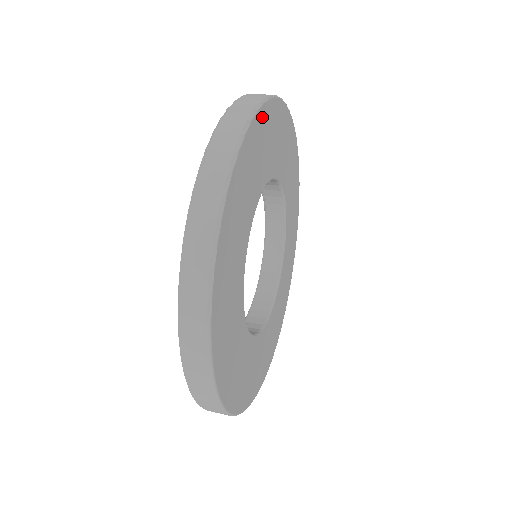
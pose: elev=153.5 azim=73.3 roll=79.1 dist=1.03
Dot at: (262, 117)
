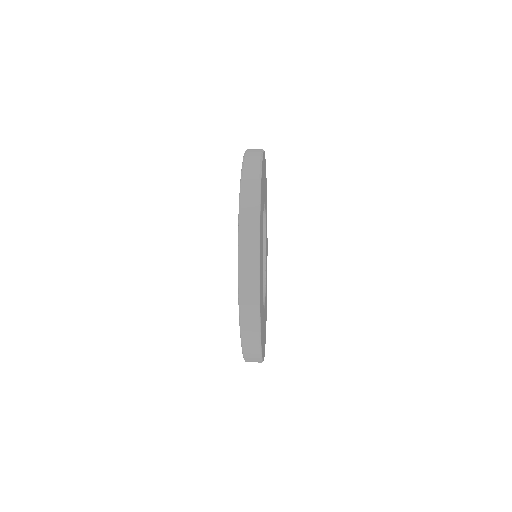
Dot at: occluded
